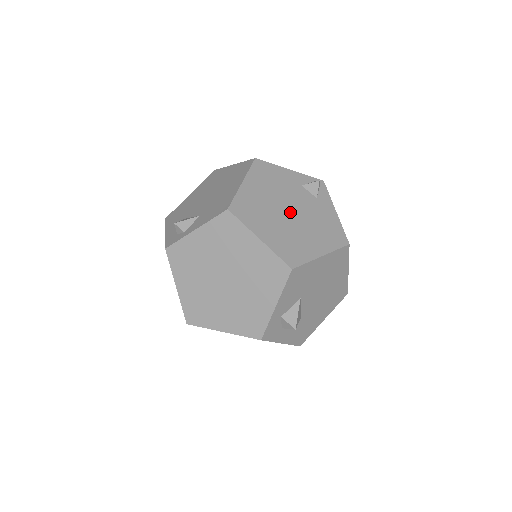
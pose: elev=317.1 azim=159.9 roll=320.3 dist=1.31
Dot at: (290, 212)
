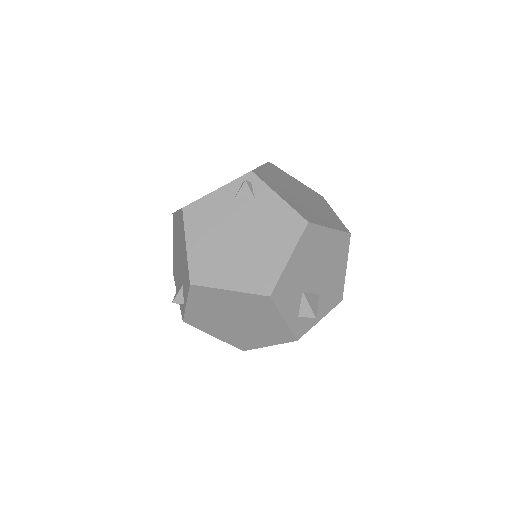
Dot at: (239, 238)
